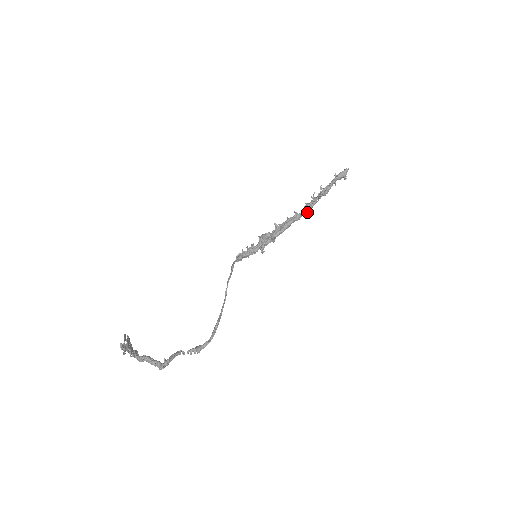
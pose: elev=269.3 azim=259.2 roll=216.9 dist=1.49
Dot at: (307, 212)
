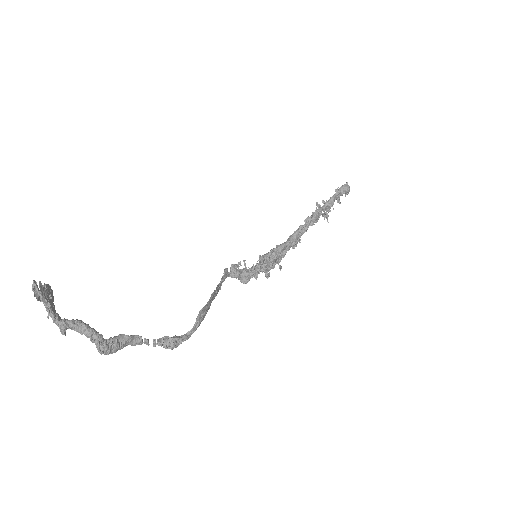
Dot at: (313, 220)
